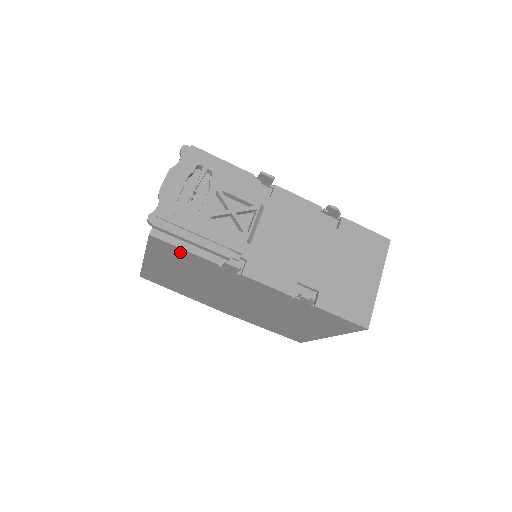
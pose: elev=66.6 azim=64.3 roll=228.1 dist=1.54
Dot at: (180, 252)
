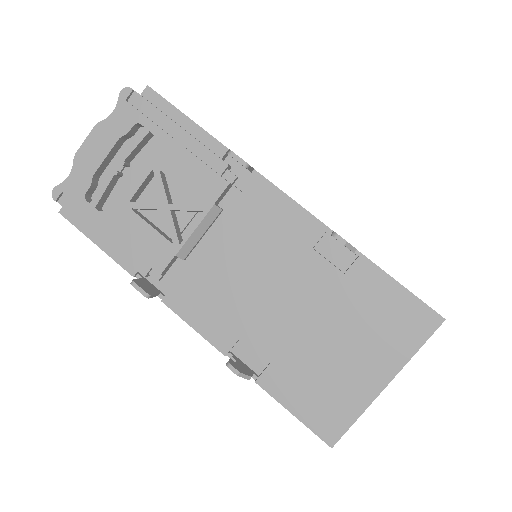
Dot at: occluded
